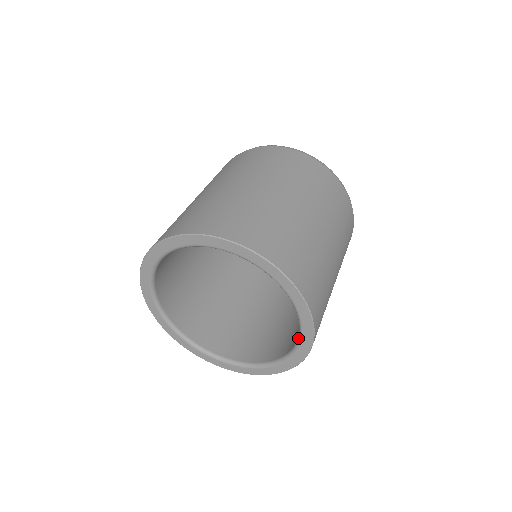
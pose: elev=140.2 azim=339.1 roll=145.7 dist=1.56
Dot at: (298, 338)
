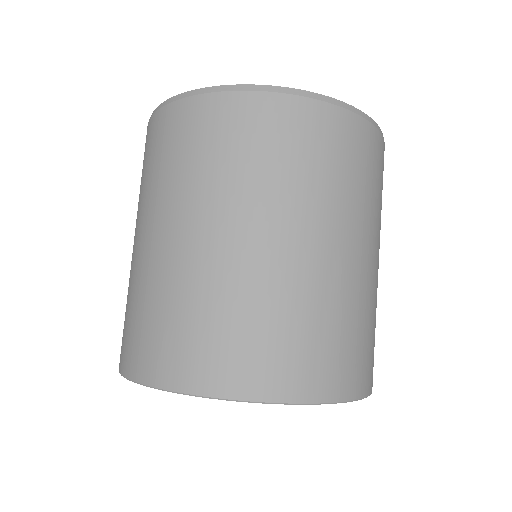
Dot at: occluded
